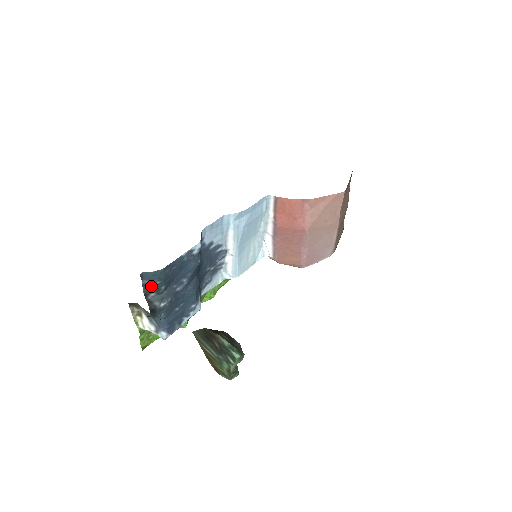
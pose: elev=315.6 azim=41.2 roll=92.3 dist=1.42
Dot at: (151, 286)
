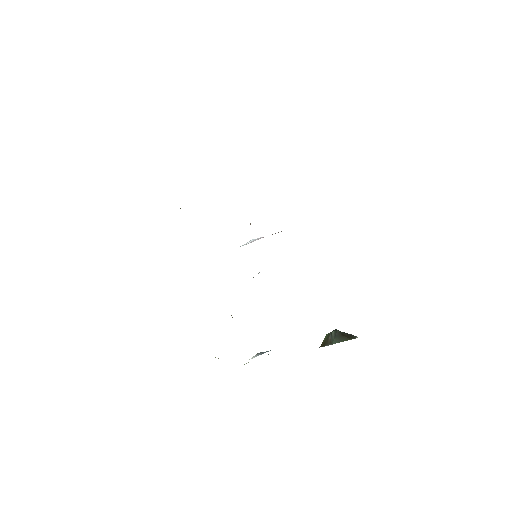
Dot at: occluded
